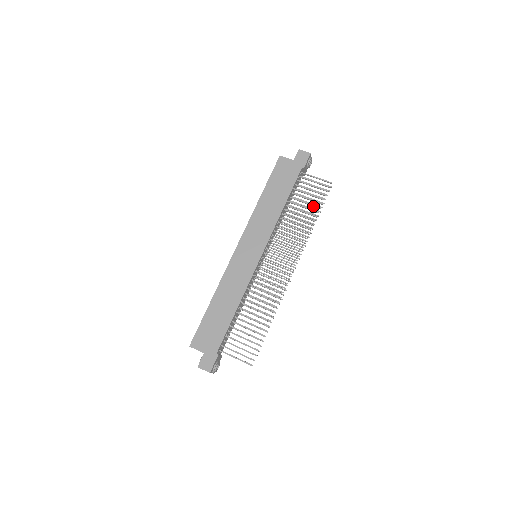
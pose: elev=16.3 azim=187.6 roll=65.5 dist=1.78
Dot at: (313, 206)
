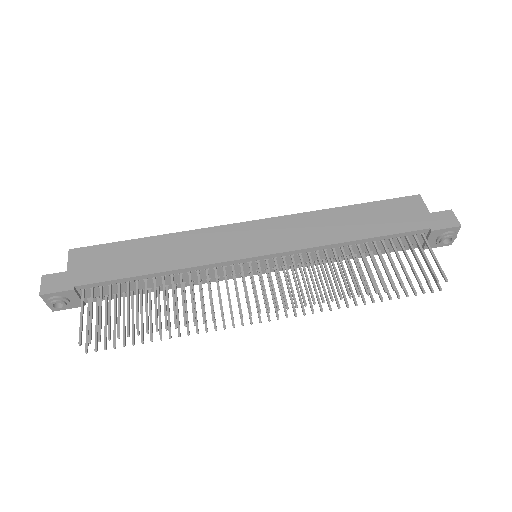
Dot at: (389, 278)
